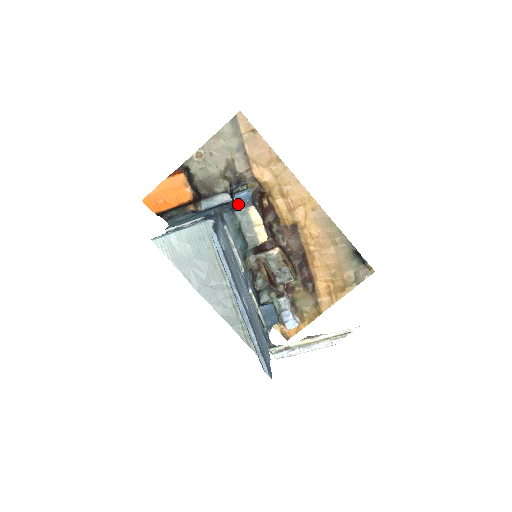
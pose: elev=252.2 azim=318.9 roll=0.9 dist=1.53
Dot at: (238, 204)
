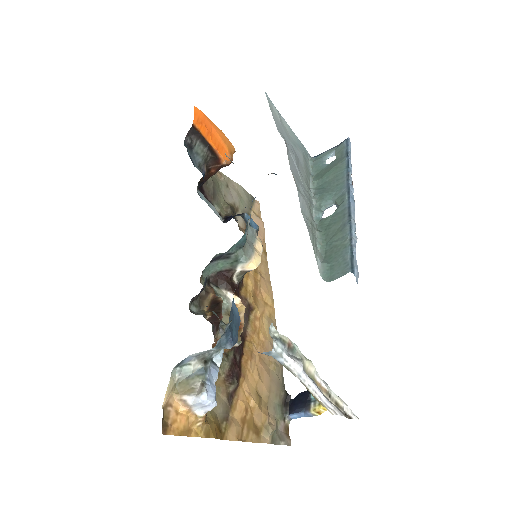
Dot at: (246, 220)
